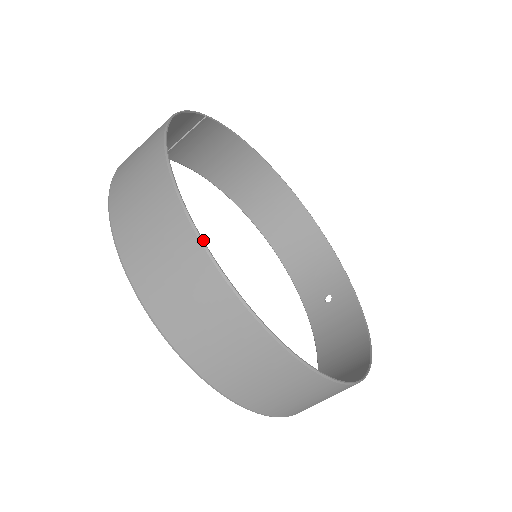
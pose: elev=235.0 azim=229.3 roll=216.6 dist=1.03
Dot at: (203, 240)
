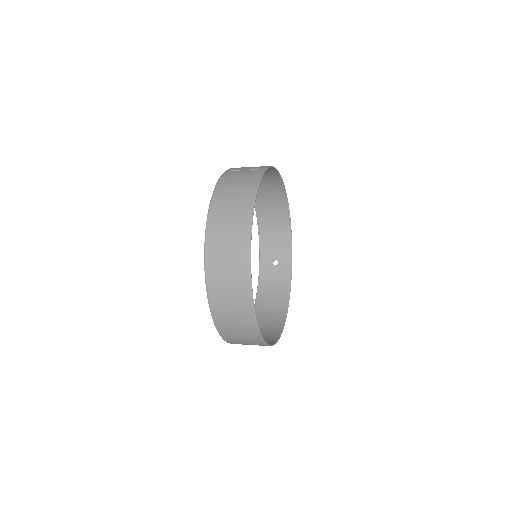
Dot at: occluded
